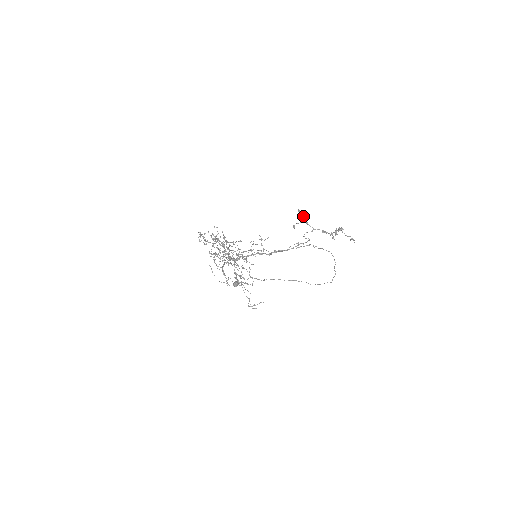
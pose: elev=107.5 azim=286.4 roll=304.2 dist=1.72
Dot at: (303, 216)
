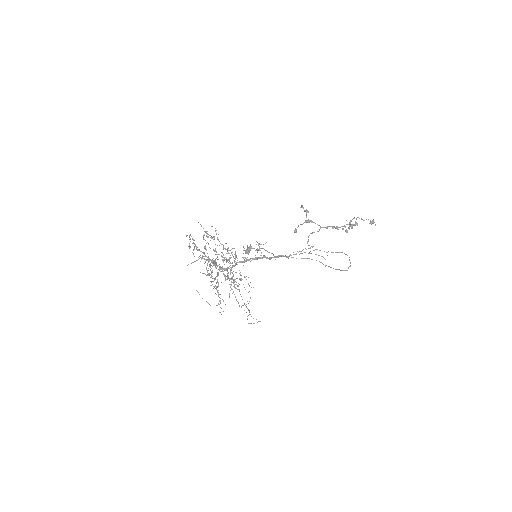
Dot at: occluded
